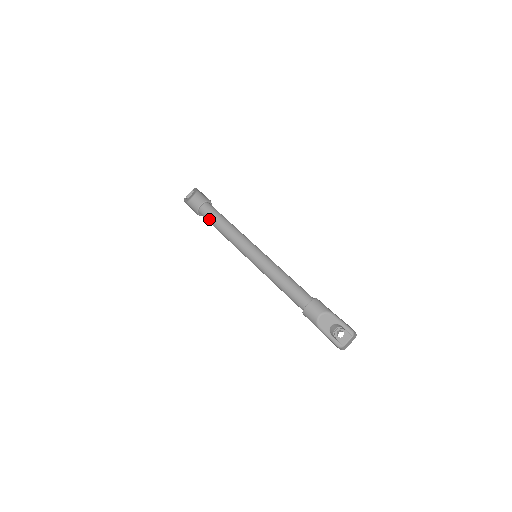
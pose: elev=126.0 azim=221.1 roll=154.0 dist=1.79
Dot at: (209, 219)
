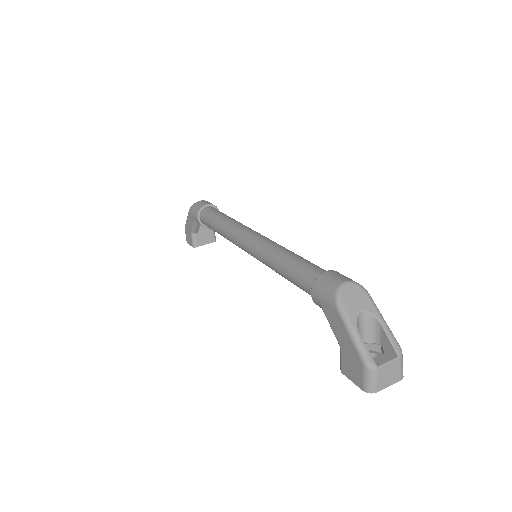
Dot at: (210, 215)
